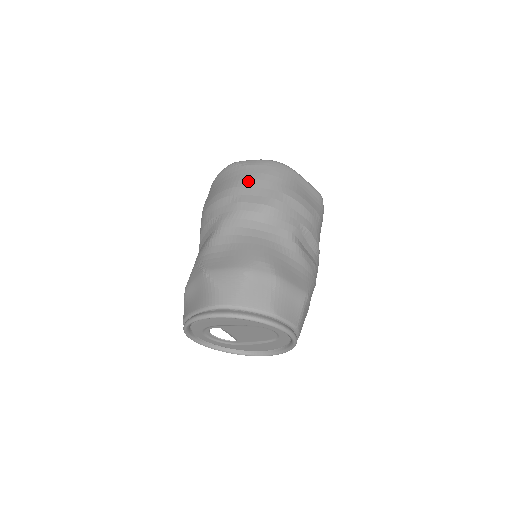
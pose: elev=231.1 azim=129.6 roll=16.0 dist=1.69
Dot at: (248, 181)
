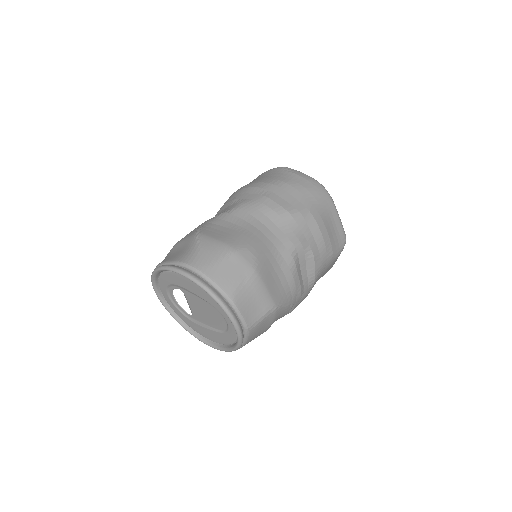
Dot at: (285, 185)
